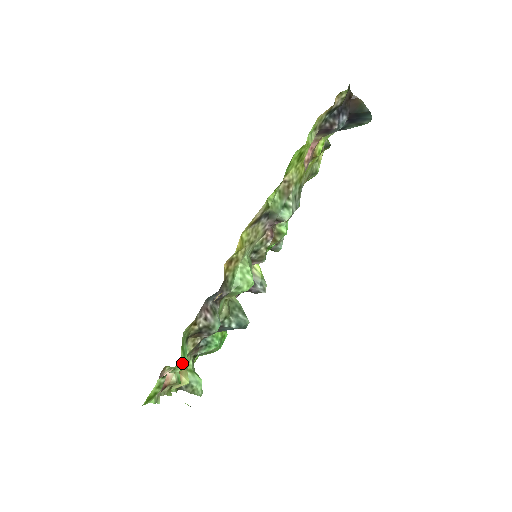
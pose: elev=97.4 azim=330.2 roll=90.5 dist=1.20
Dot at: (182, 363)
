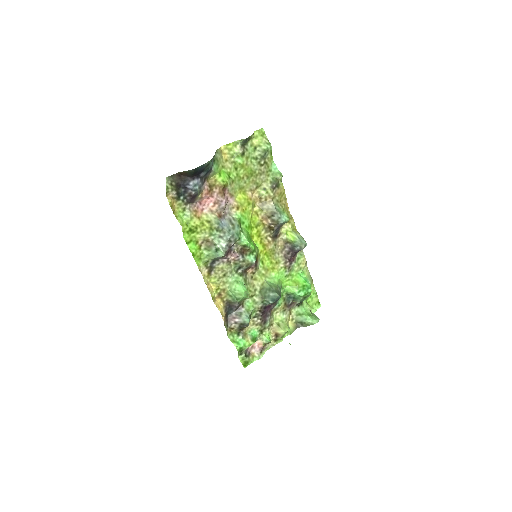
Dot at: (240, 348)
